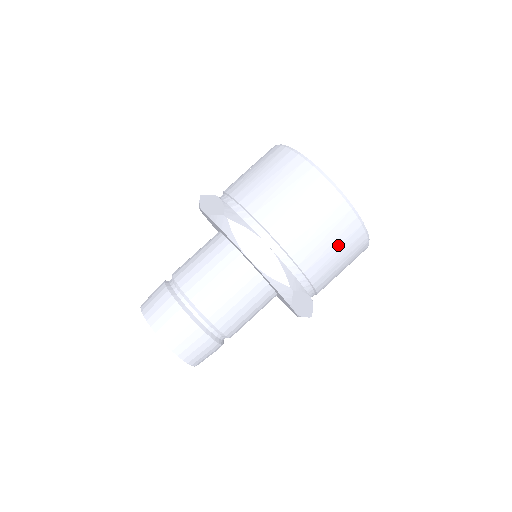
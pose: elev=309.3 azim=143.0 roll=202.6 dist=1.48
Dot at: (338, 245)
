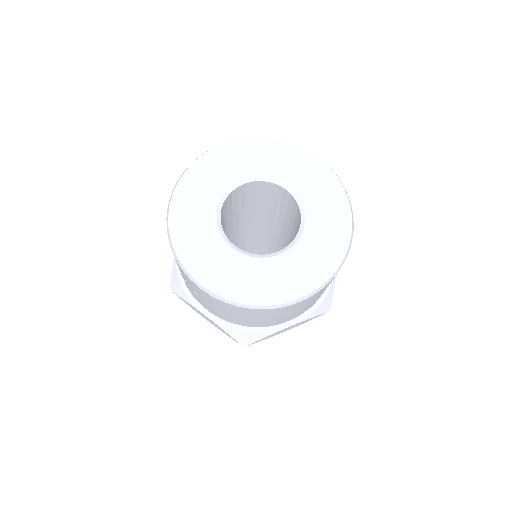
Dot at: occluded
